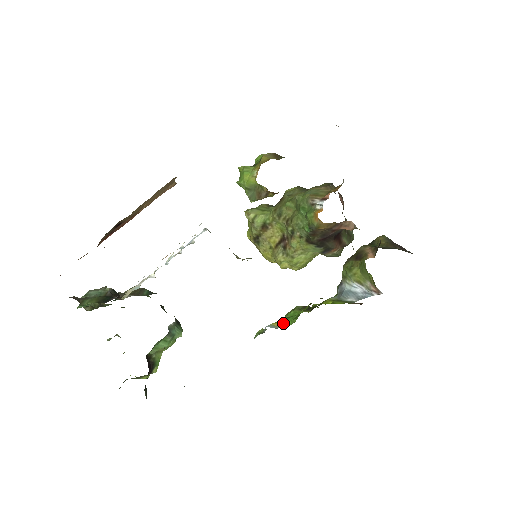
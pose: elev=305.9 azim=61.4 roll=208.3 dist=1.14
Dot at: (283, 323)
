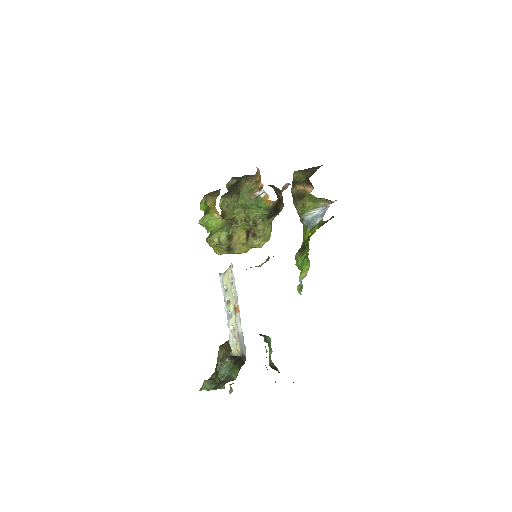
Dot at: (305, 271)
